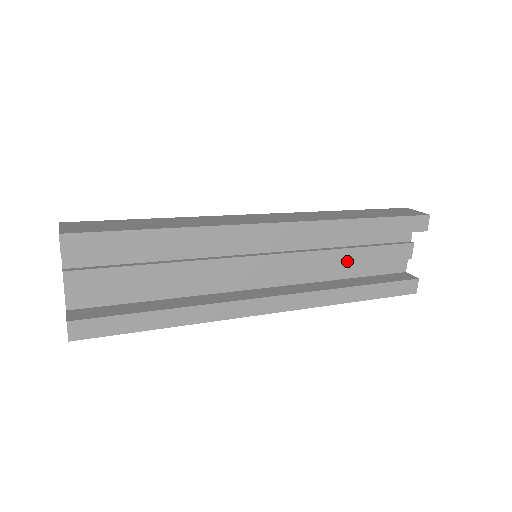
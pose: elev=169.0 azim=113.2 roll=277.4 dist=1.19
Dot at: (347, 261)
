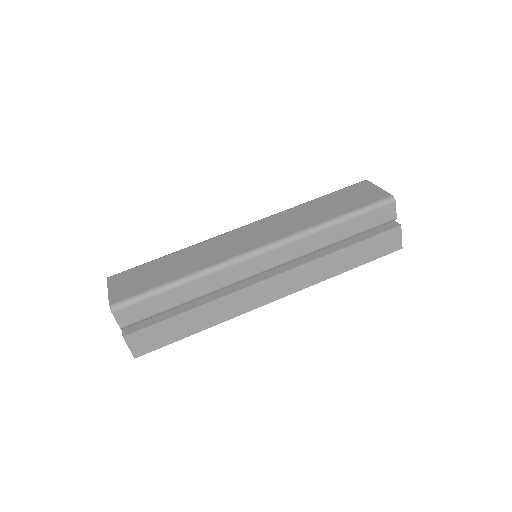
Dot at: occluded
